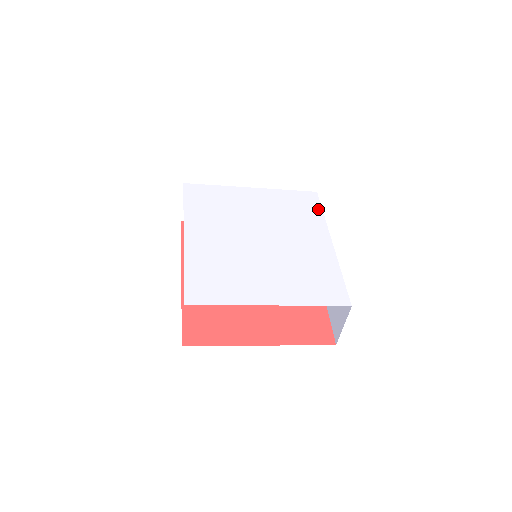
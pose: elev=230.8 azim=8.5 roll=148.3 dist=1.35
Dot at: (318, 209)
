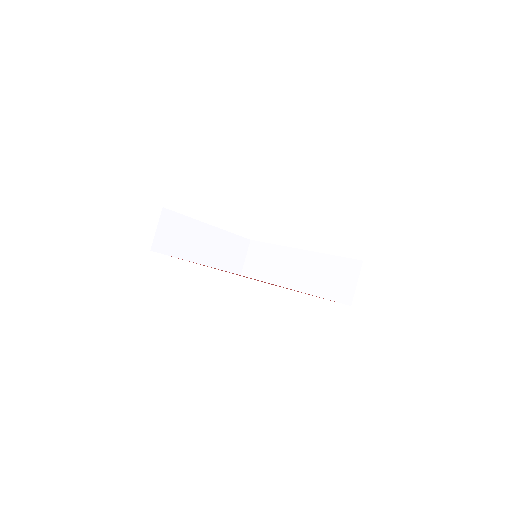
Dot at: occluded
